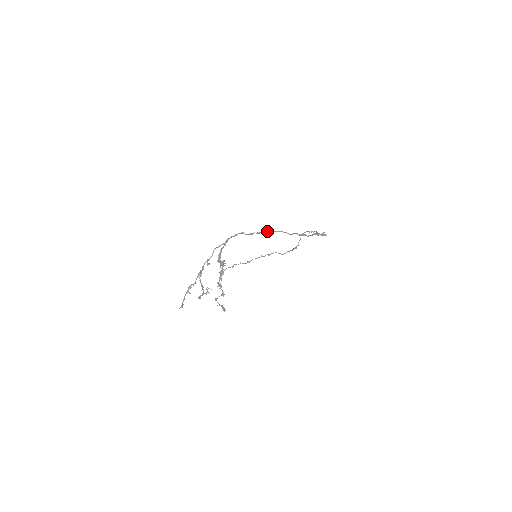
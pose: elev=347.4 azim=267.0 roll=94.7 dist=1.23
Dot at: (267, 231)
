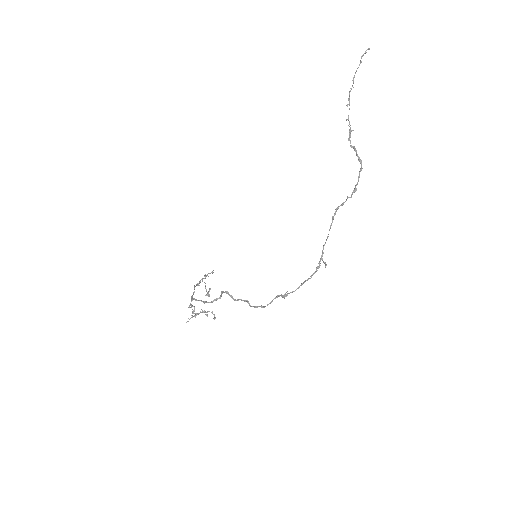
Dot at: occluded
